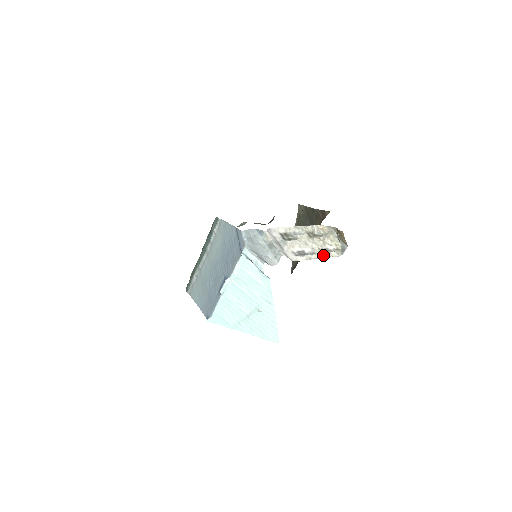
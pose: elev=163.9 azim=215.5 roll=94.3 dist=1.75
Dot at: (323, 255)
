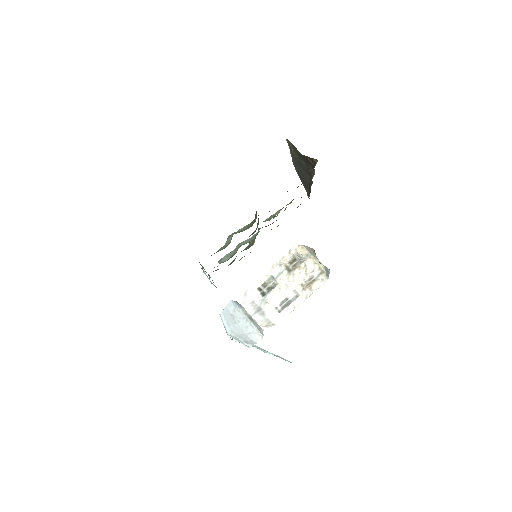
Dot at: (307, 293)
